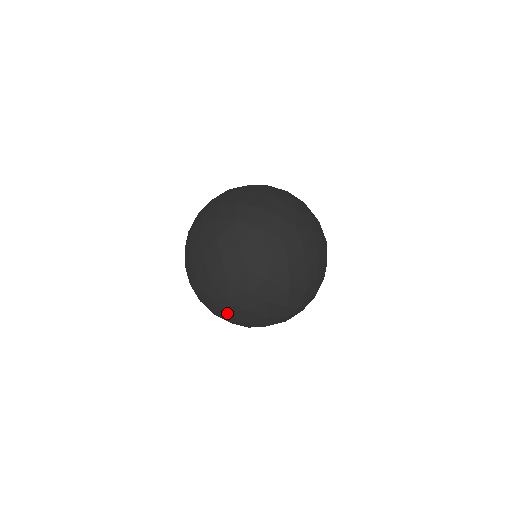
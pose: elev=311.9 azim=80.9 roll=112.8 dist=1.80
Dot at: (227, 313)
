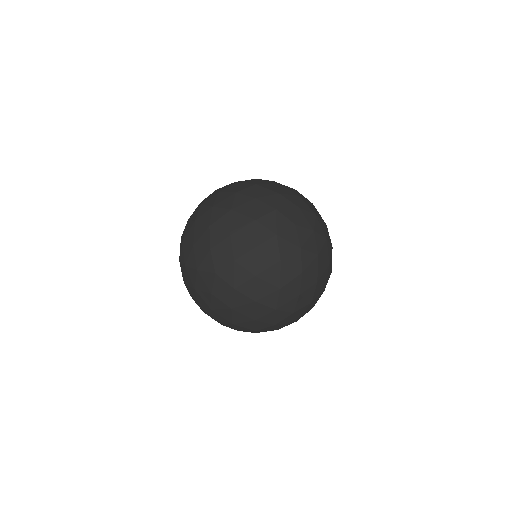
Dot at: (211, 226)
